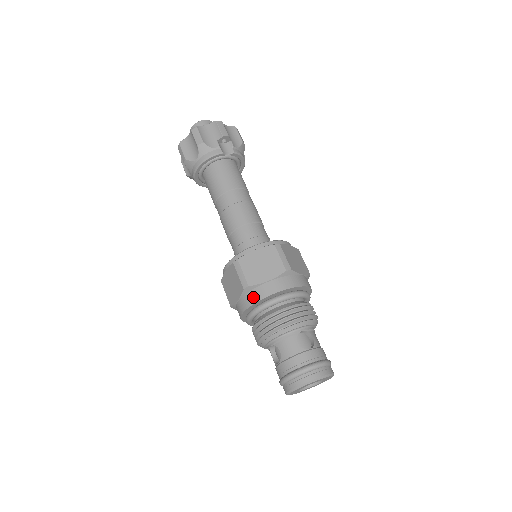
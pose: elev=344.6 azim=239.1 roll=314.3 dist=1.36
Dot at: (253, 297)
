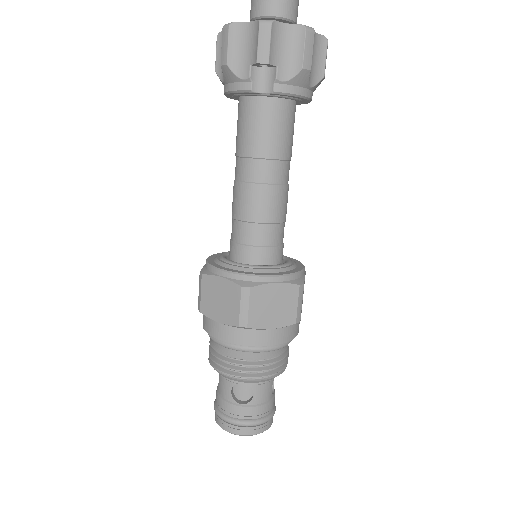
Dot at: (204, 323)
